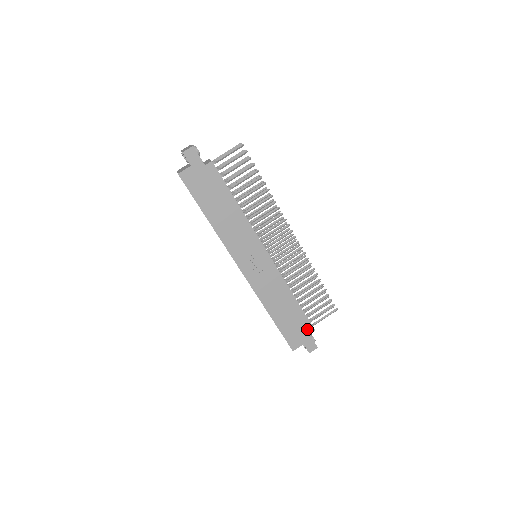
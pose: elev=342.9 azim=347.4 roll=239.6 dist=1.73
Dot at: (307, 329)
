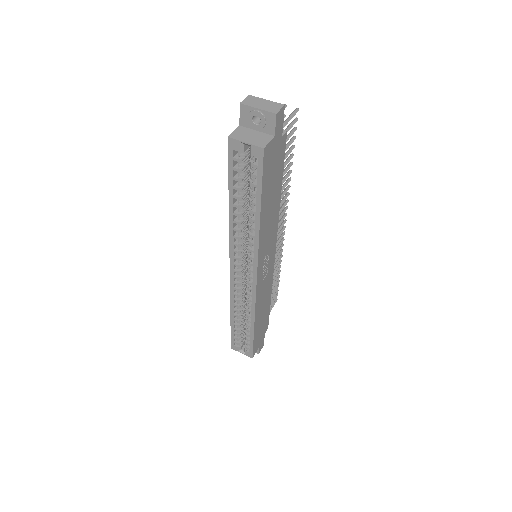
Dot at: (265, 329)
